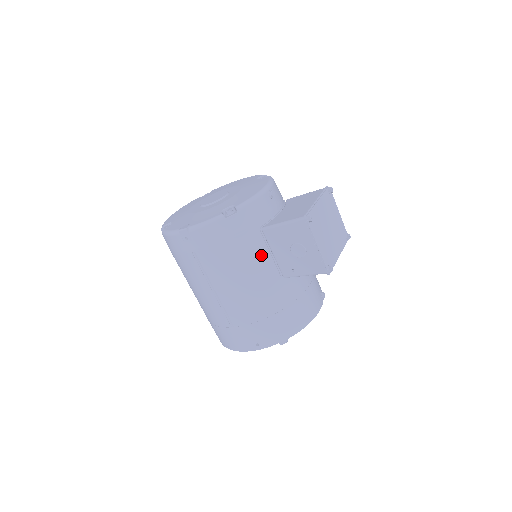
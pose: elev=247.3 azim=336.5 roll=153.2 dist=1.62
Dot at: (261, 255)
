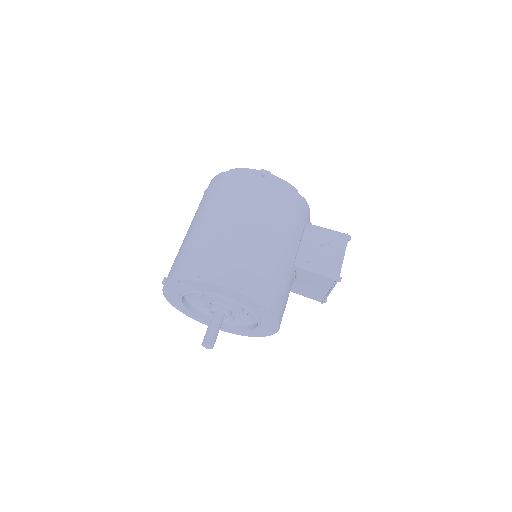
Dot at: (295, 235)
